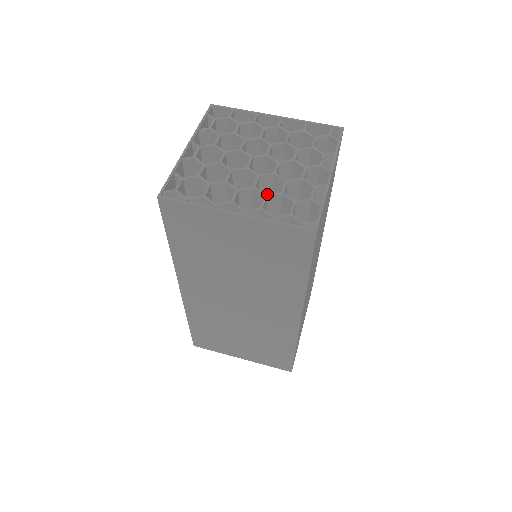
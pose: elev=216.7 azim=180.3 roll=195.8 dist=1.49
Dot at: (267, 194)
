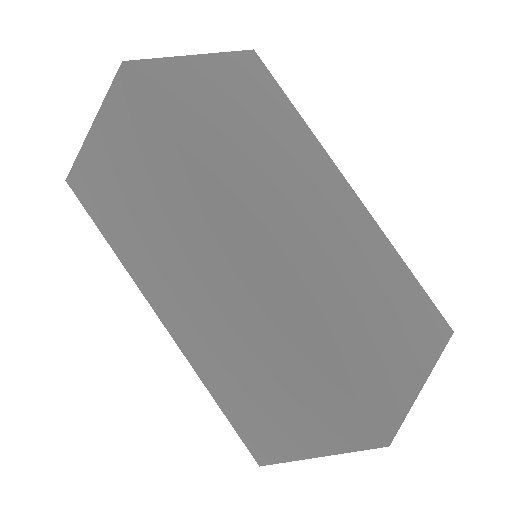
Dot at: occluded
